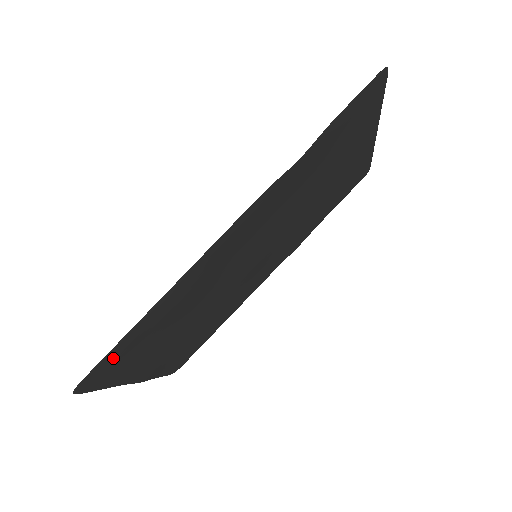
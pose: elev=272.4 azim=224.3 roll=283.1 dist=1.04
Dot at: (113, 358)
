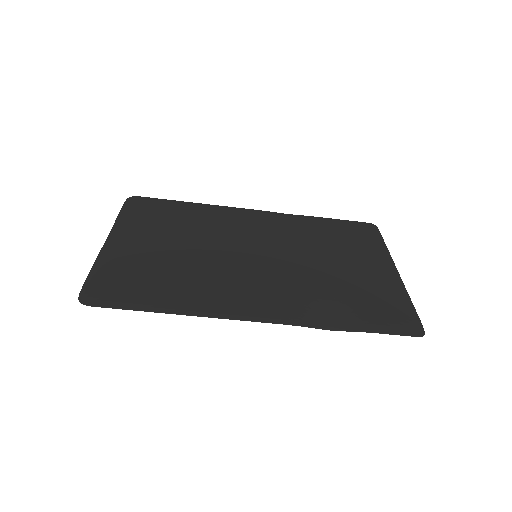
Dot at: (120, 299)
